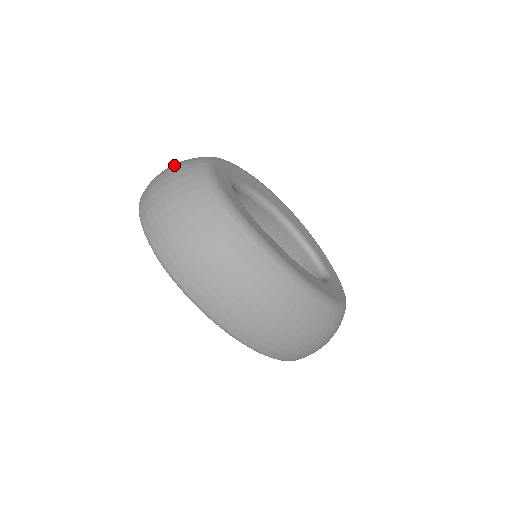
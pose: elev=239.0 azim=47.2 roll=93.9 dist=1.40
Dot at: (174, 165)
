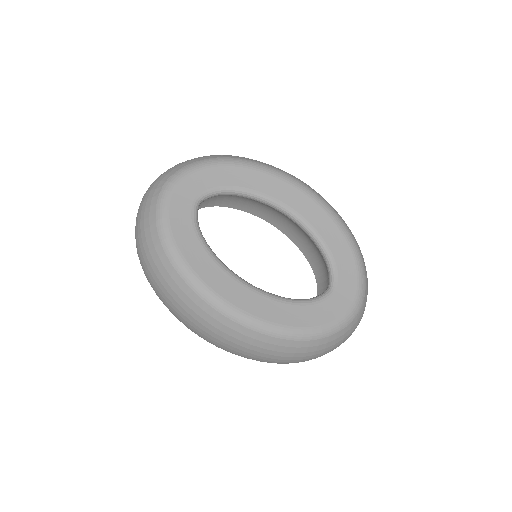
Dot at: (159, 176)
